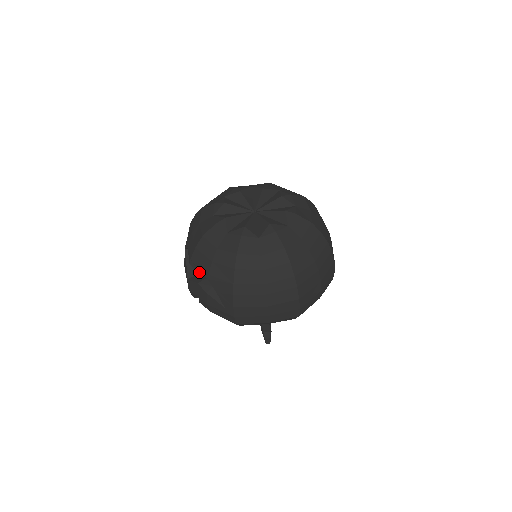
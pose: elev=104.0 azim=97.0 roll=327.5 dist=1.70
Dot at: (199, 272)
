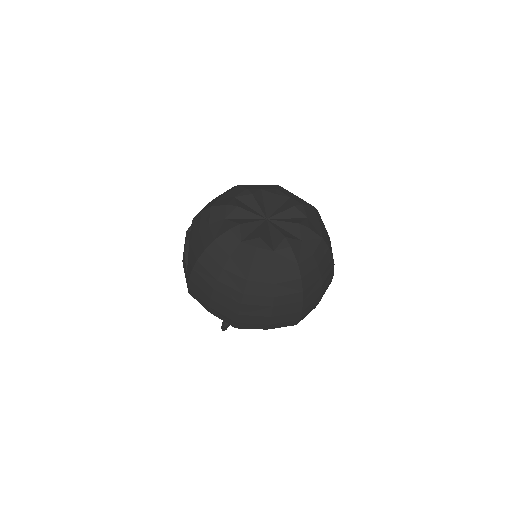
Dot at: (191, 232)
